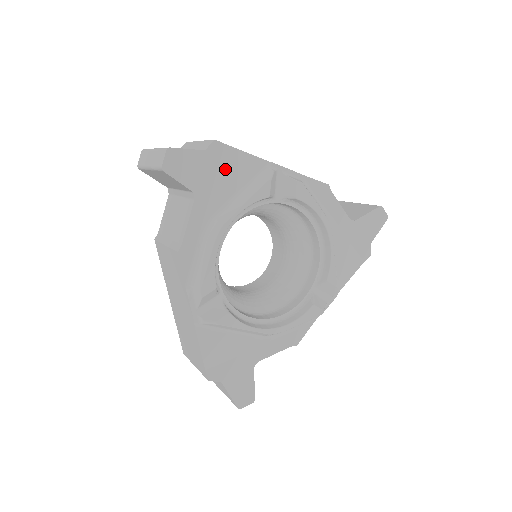
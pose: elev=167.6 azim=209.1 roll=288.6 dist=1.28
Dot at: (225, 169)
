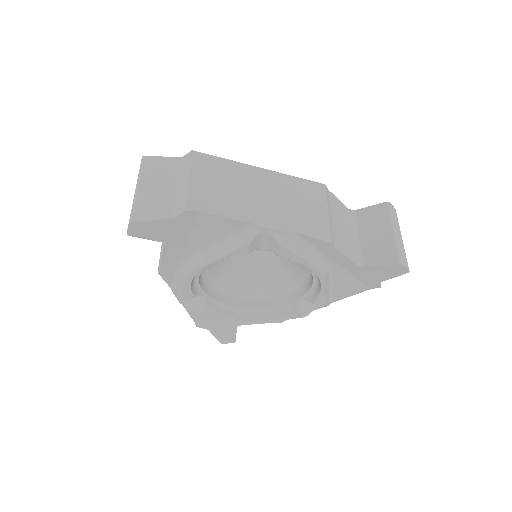
Dot at: (201, 227)
